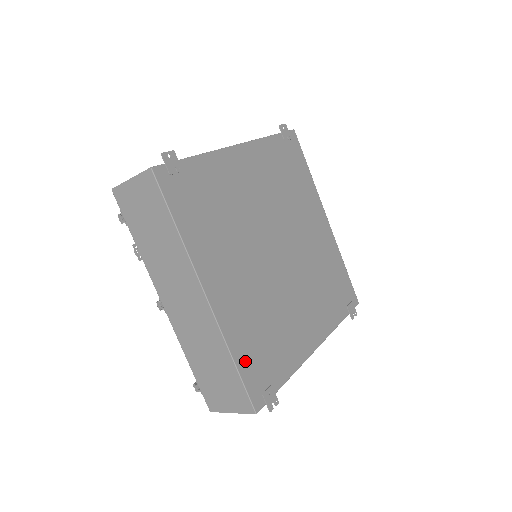
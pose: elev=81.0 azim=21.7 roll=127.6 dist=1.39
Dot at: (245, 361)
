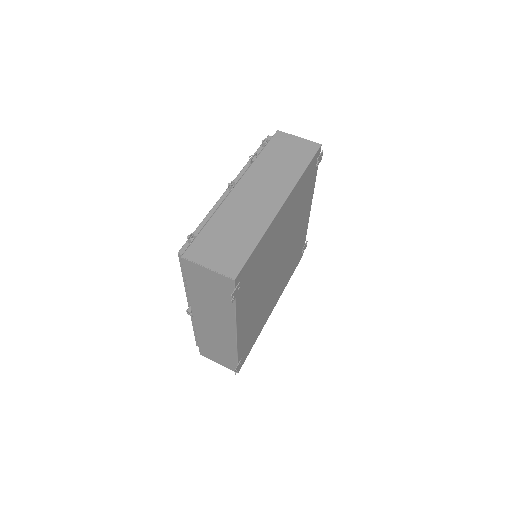
Dot at: (256, 254)
